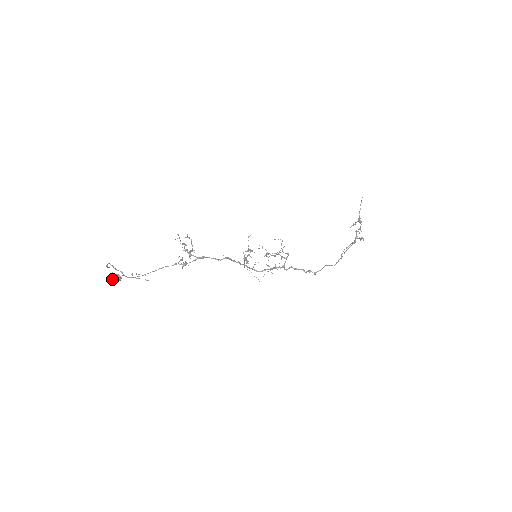
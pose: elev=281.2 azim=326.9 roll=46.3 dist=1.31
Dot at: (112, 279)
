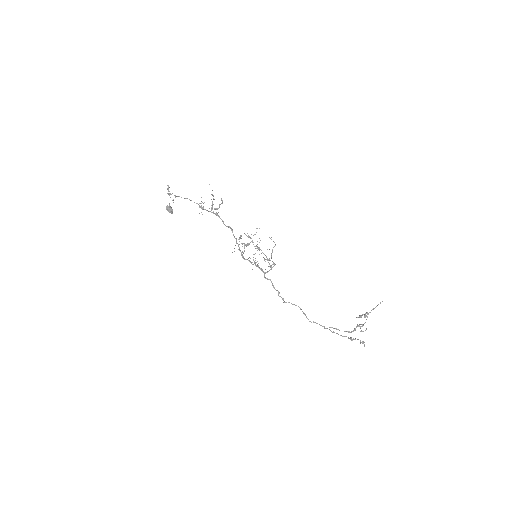
Dot at: (166, 207)
